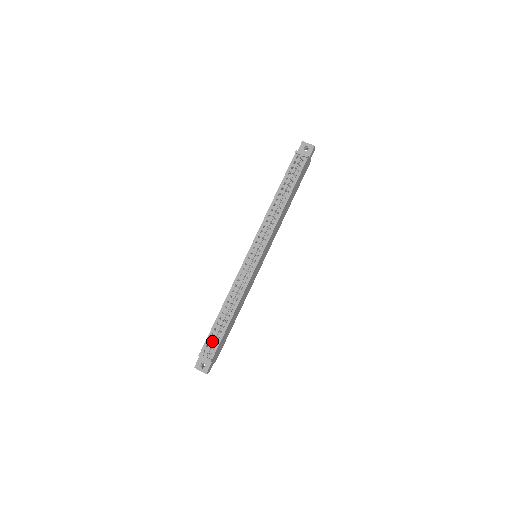
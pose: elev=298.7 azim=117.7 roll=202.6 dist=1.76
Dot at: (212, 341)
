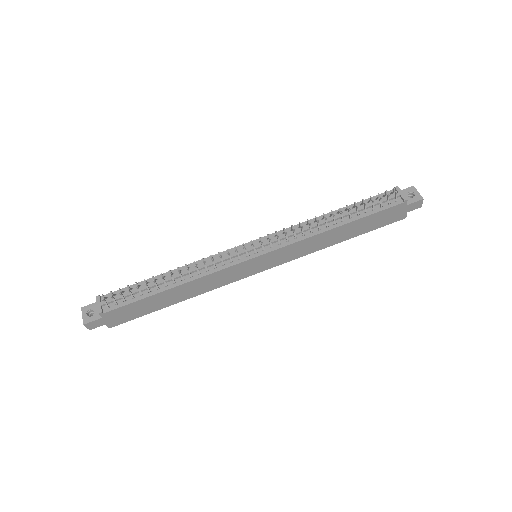
Dot at: (124, 294)
